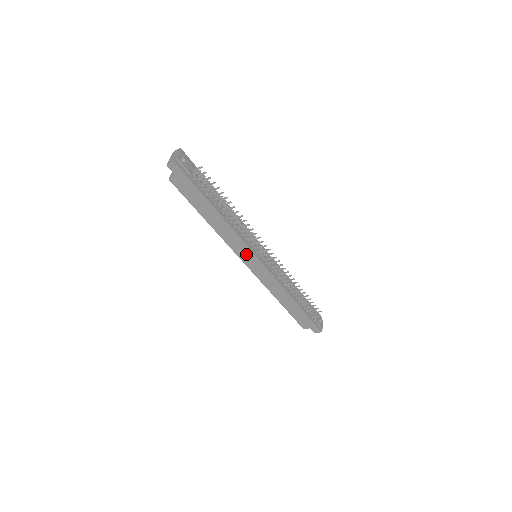
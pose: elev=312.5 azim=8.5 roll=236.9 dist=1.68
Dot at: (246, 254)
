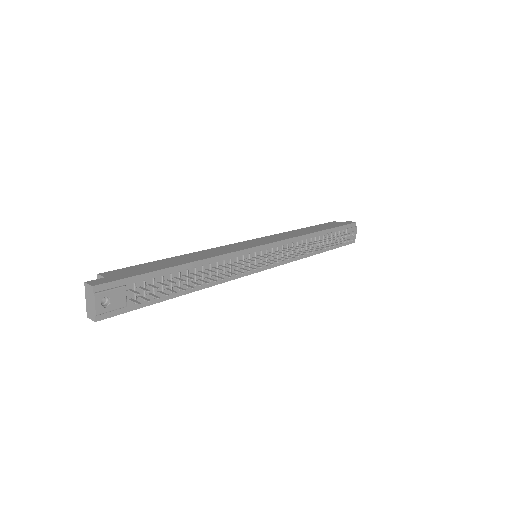
Dot at: occluded
